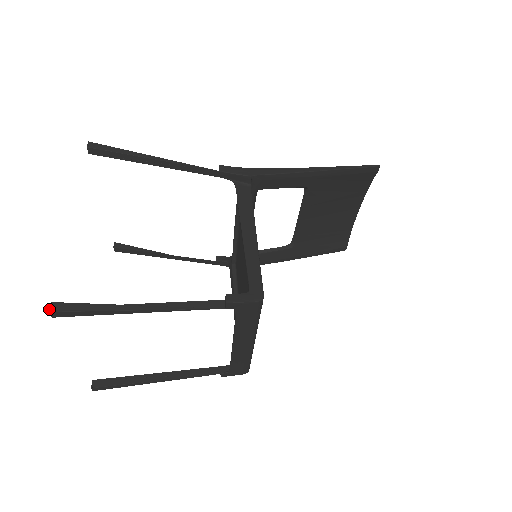
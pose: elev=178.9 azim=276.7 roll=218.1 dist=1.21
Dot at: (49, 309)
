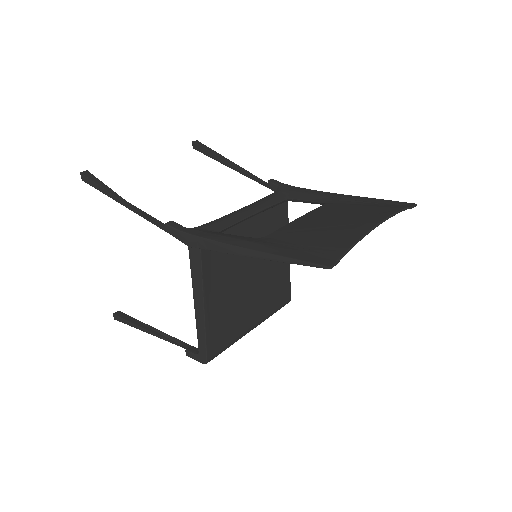
Dot at: occluded
